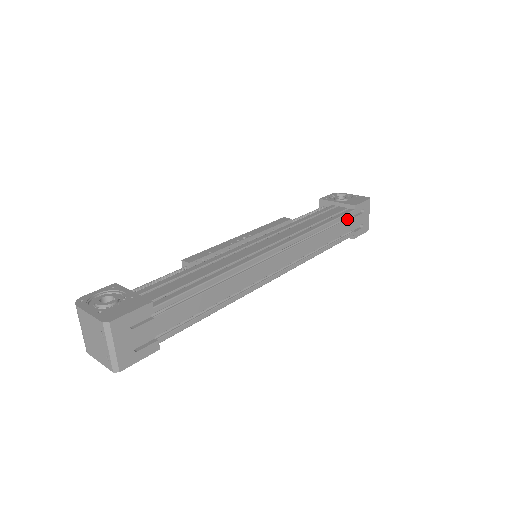
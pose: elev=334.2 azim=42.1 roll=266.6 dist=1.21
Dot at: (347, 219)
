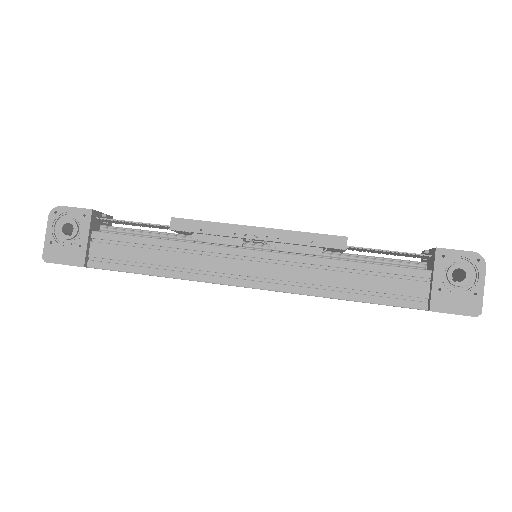
Dot at: (405, 307)
